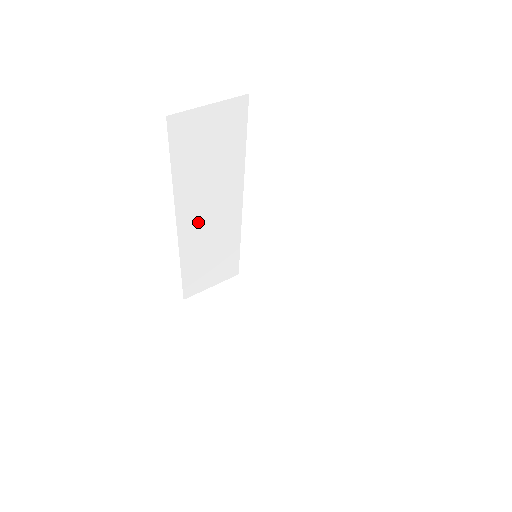
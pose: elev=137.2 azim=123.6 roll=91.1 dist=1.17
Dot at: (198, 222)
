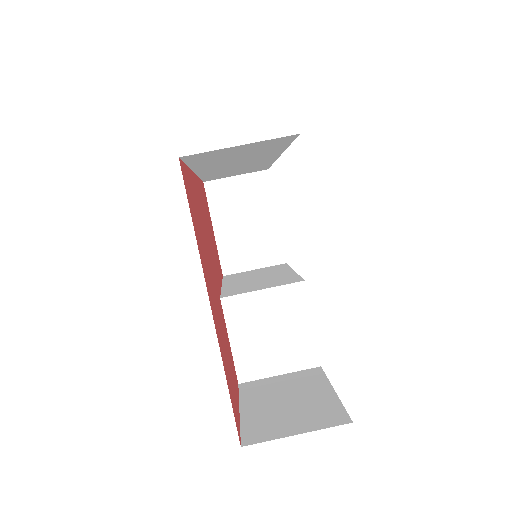
Dot at: (221, 168)
